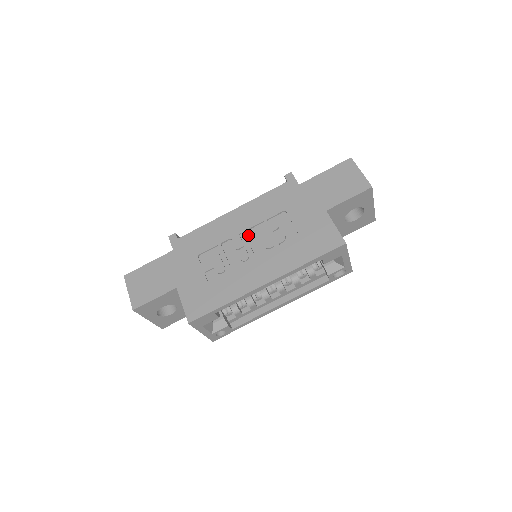
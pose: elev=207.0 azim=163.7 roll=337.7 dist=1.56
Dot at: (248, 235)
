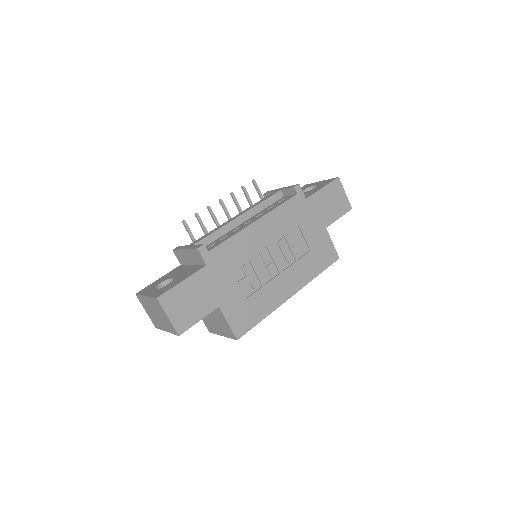
Dot at: (272, 248)
